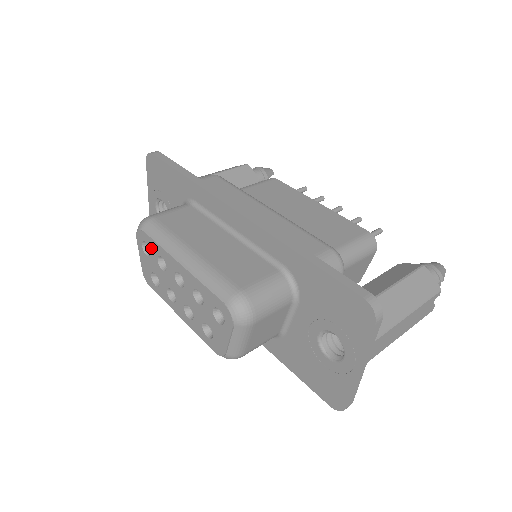
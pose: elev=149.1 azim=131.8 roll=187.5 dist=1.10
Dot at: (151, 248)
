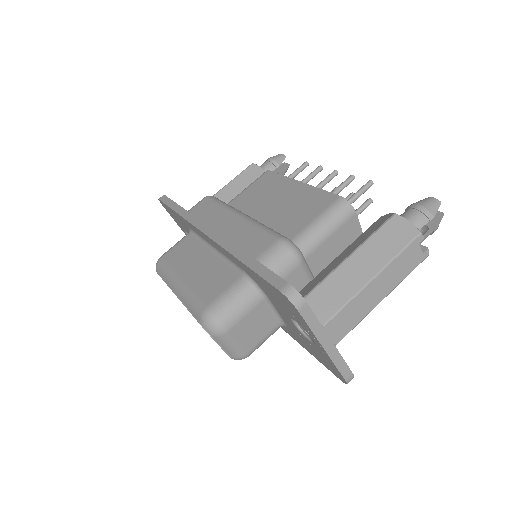
Dot at: occluded
